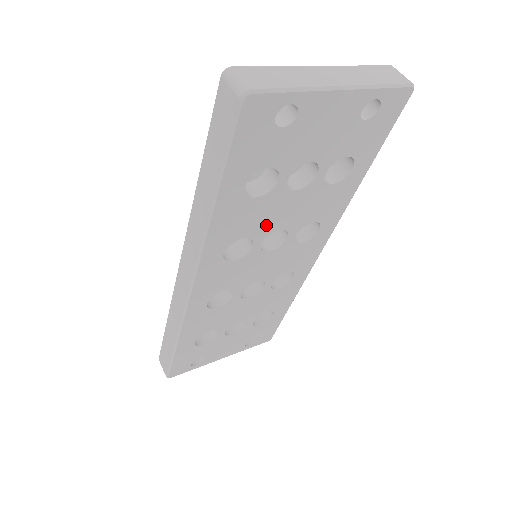
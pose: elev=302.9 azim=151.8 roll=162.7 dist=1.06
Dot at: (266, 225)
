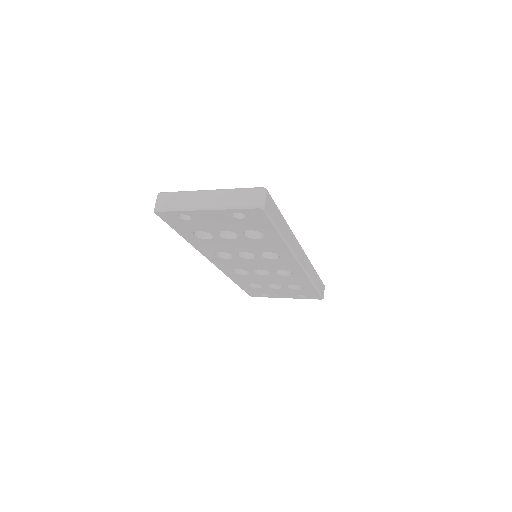
Dot at: (230, 249)
